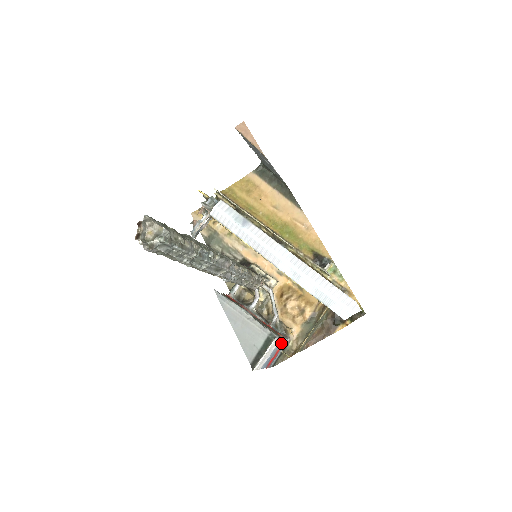
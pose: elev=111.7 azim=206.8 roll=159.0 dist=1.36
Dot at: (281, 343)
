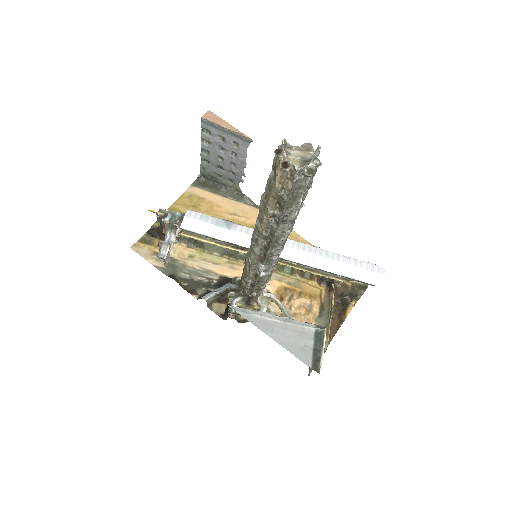
Dot at: occluded
